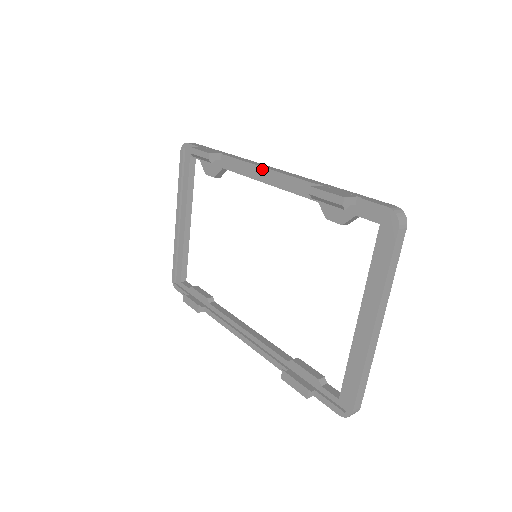
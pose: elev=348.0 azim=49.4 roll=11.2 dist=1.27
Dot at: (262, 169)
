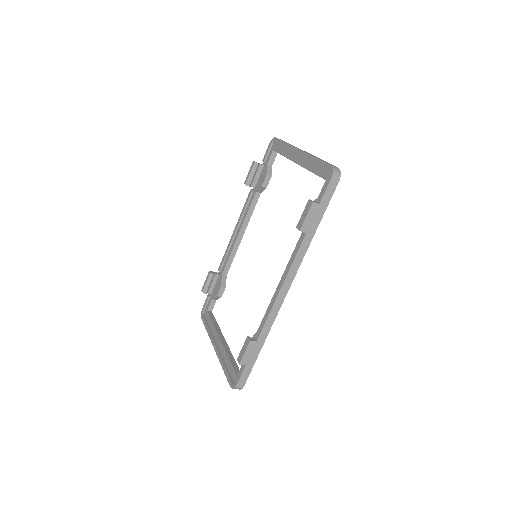
Dot at: (233, 233)
